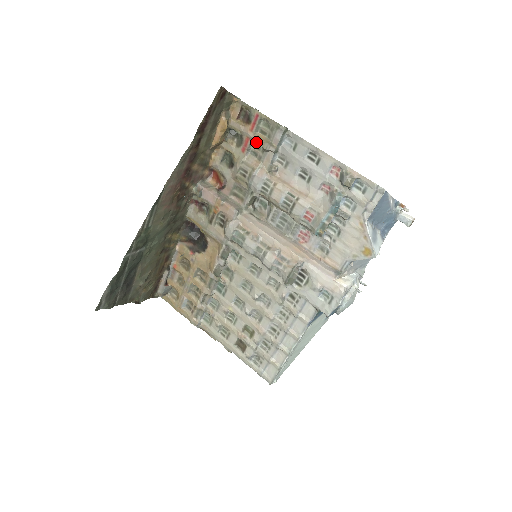
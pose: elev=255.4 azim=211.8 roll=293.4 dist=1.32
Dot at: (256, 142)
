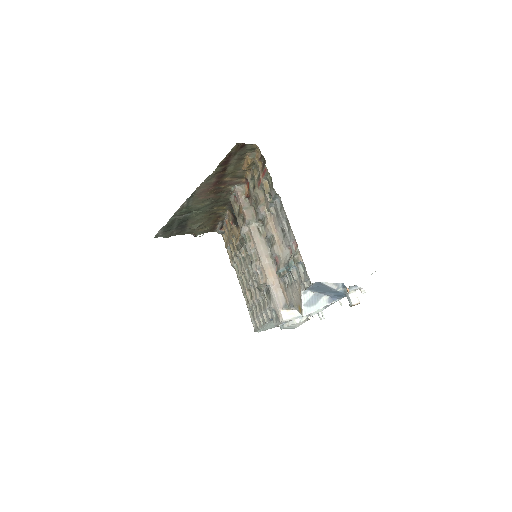
Dot at: (264, 186)
